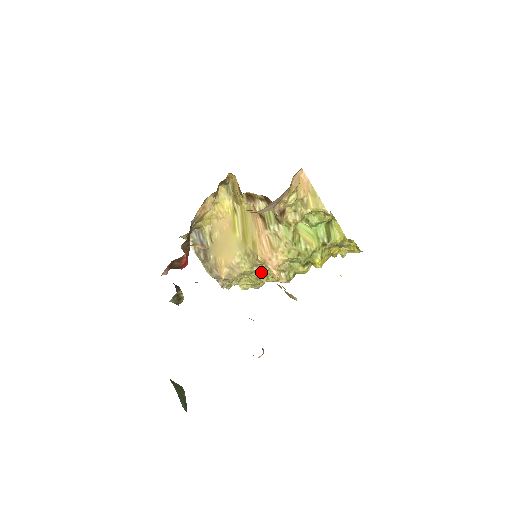
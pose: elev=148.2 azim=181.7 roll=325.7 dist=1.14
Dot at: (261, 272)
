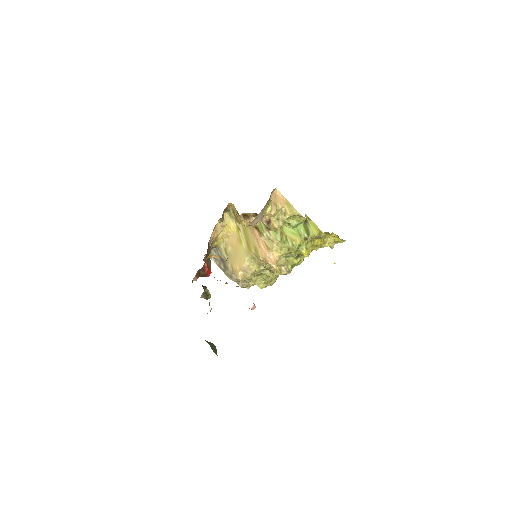
Dot at: (267, 270)
